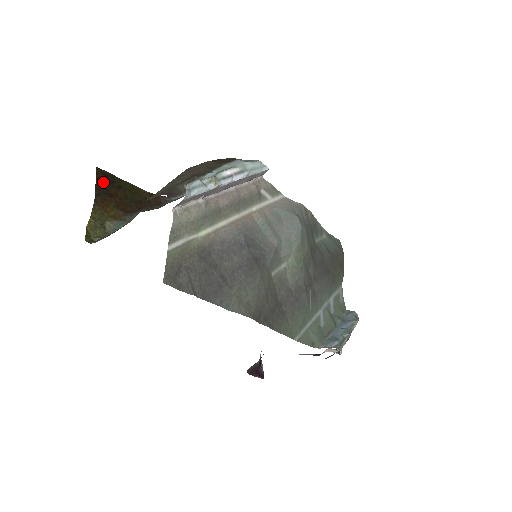
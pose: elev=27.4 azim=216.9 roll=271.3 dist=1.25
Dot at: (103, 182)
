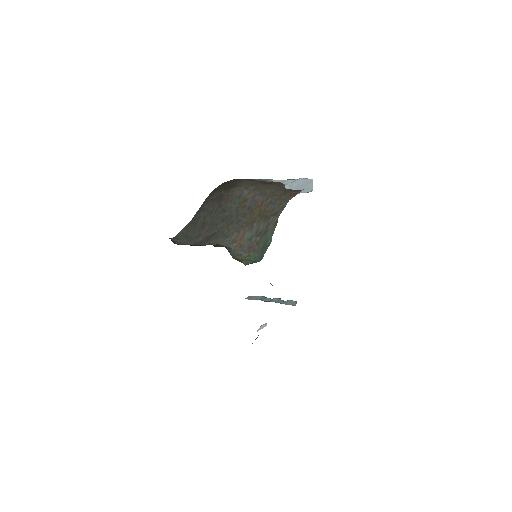
Dot at: occluded
